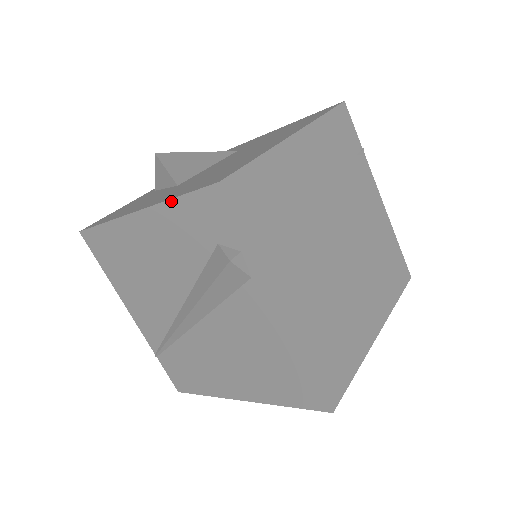
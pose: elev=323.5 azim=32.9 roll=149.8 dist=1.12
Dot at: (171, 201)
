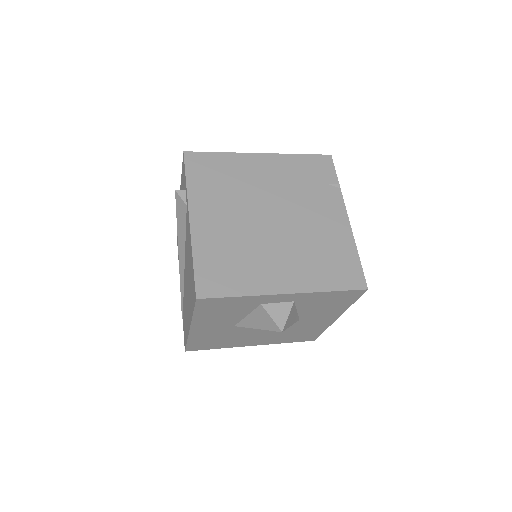
Dot at: (181, 178)
